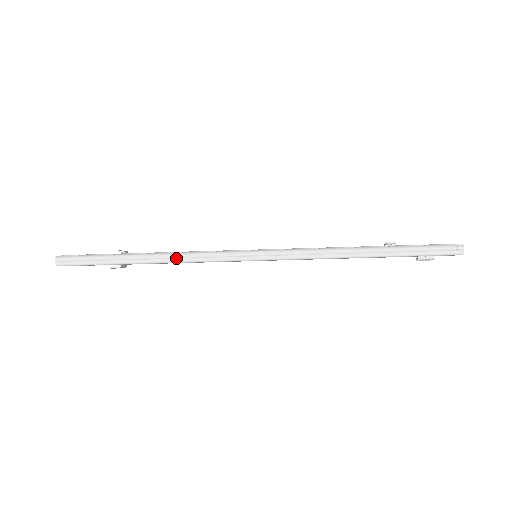
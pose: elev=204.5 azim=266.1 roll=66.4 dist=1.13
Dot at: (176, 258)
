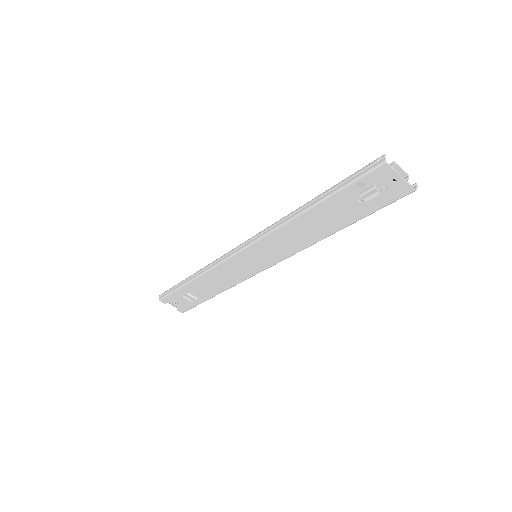
Dot at: (205, 269)
